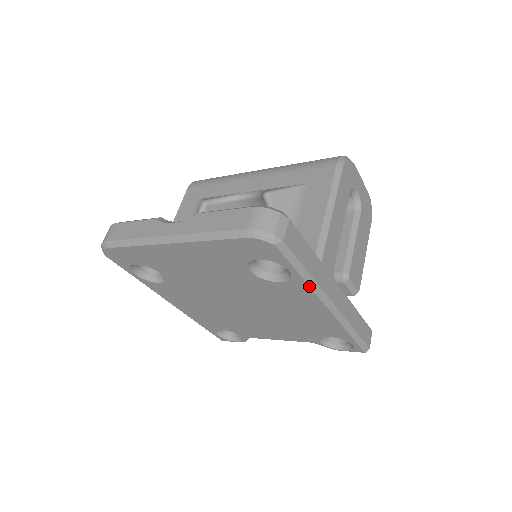
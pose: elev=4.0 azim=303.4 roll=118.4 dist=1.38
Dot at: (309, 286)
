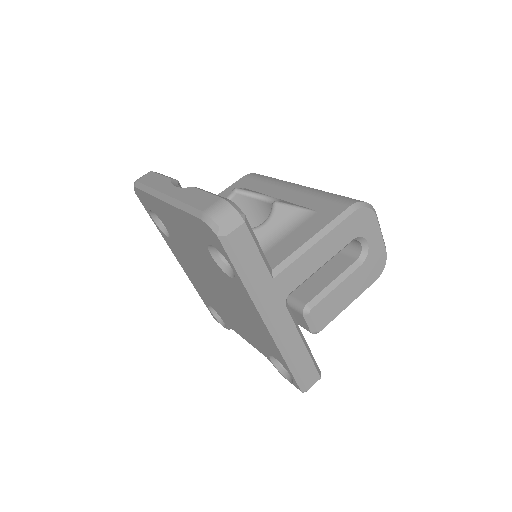
Dot at: (248, 292)
